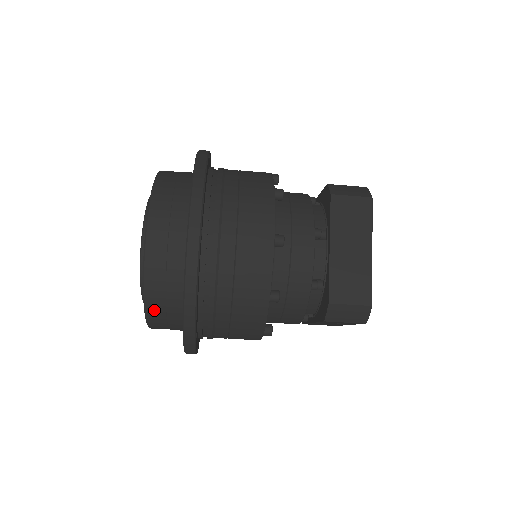
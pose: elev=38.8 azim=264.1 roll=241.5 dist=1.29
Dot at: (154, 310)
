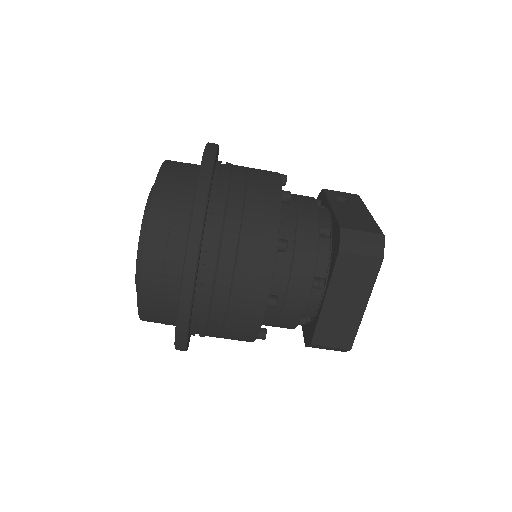
Dot at: occluded
